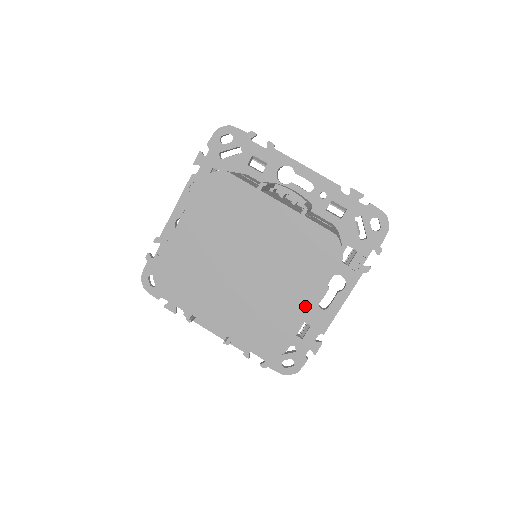
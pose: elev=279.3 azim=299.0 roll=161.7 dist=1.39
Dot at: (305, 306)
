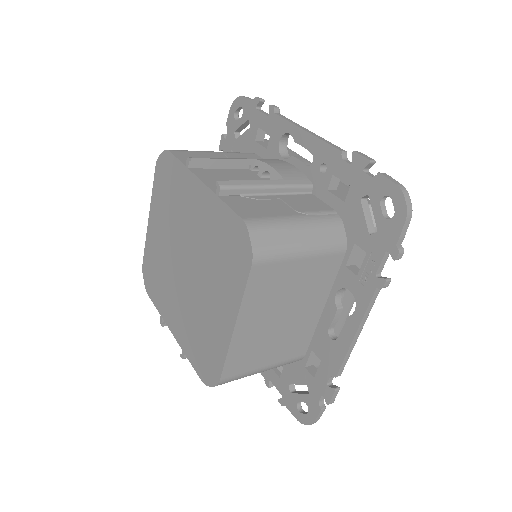
Dot at: (228, 324)
